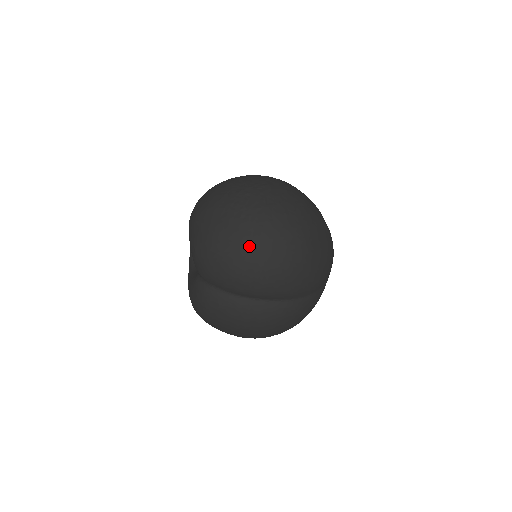
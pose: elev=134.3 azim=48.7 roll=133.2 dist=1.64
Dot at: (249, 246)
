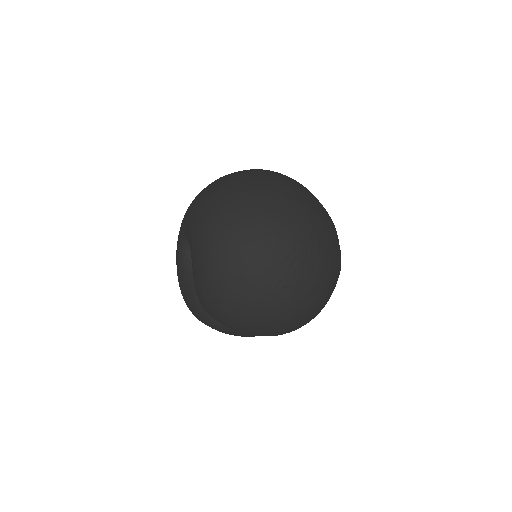
Dot at: (266, 321)
